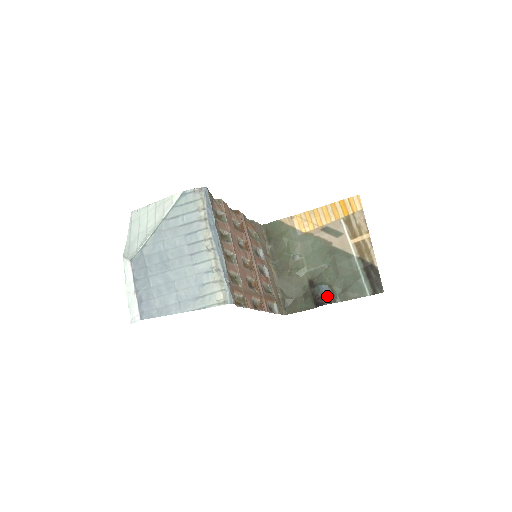
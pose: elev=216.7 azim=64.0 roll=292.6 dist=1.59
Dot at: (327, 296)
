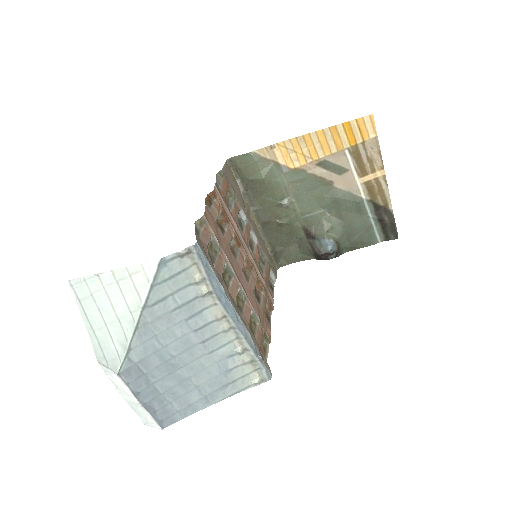
Dot at: (333, 253)
